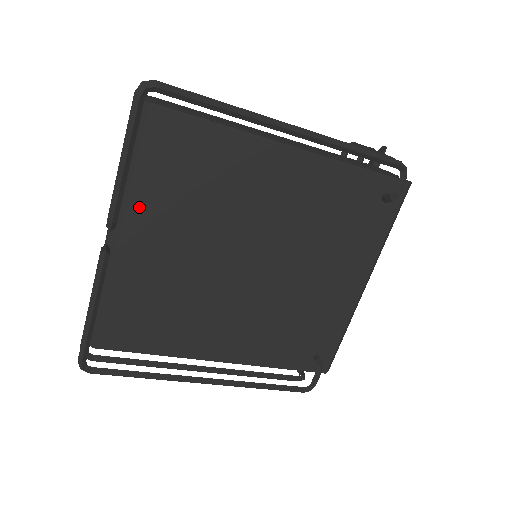
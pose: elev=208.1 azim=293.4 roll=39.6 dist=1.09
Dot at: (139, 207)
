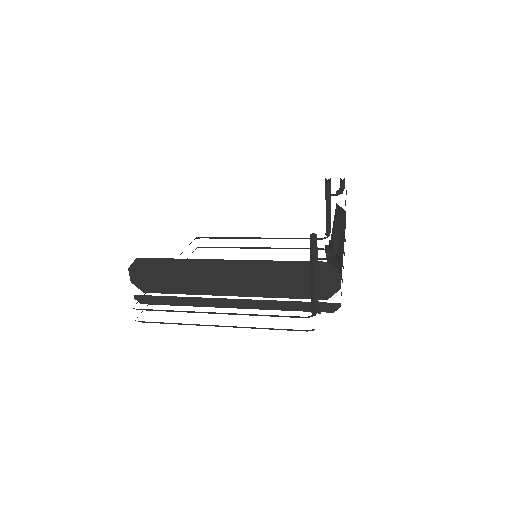
Dot at: occluded
